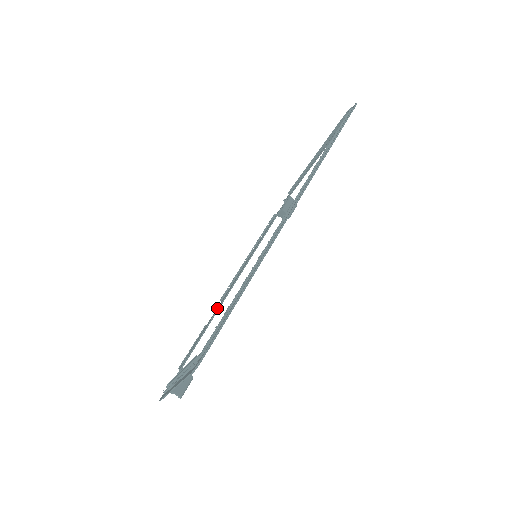
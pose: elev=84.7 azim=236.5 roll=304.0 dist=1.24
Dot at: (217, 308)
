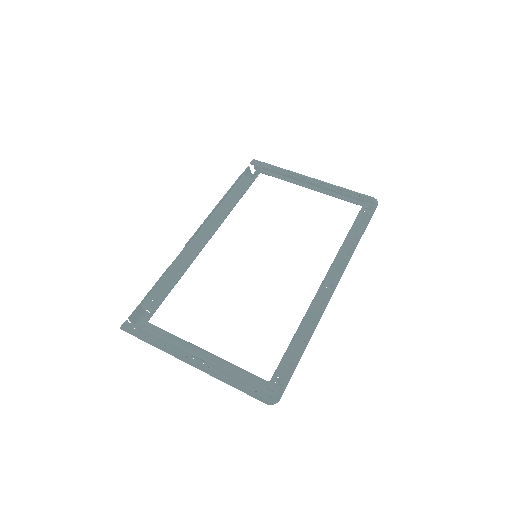
Dot at: (186, 257)
